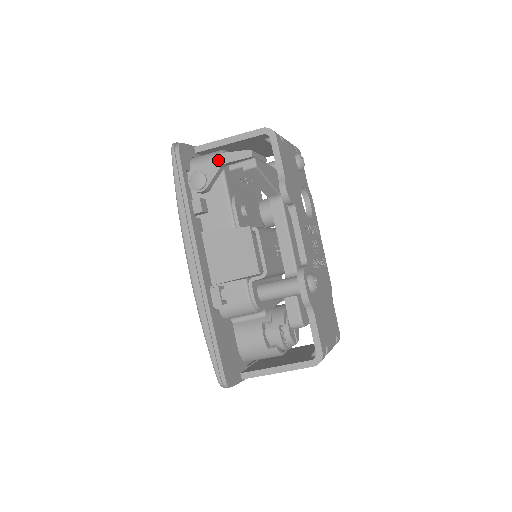
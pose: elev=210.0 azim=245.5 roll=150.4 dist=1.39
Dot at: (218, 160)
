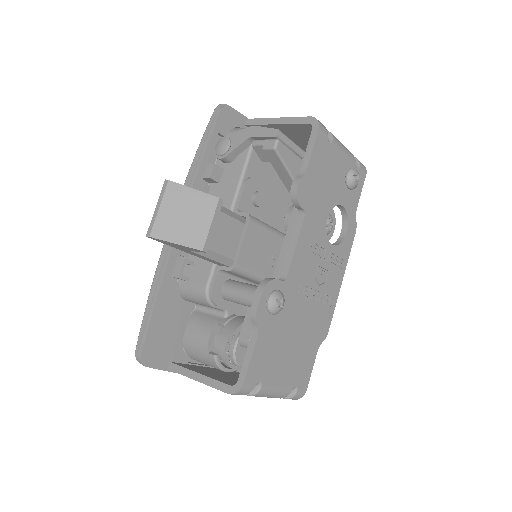
Dot at: (248, 132)
